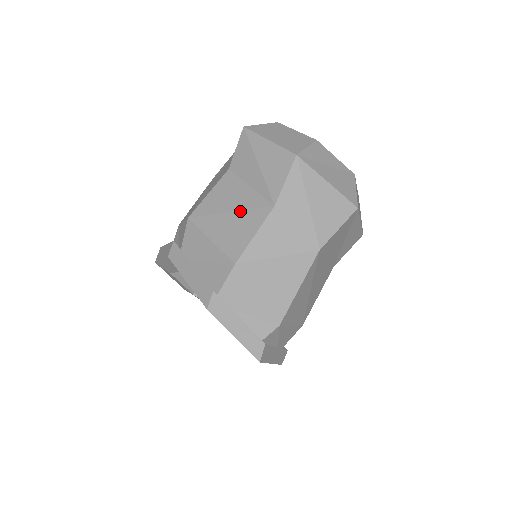
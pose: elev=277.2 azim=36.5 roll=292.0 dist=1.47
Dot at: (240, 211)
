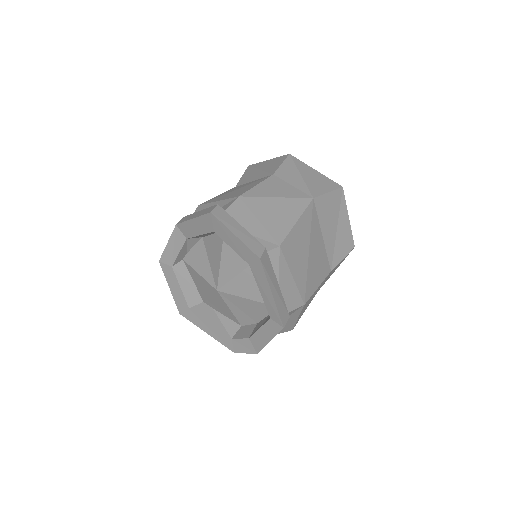
Dot at: (244, 186)
